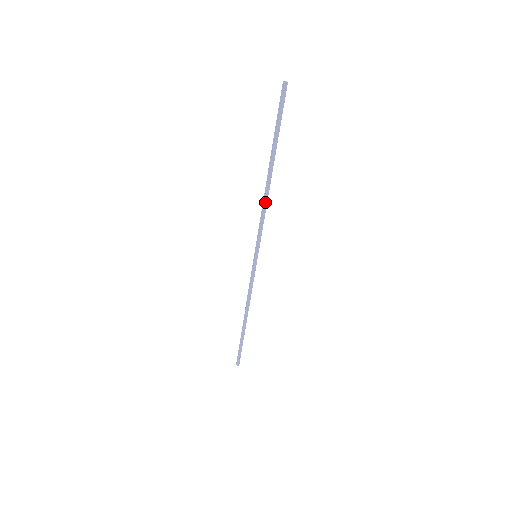
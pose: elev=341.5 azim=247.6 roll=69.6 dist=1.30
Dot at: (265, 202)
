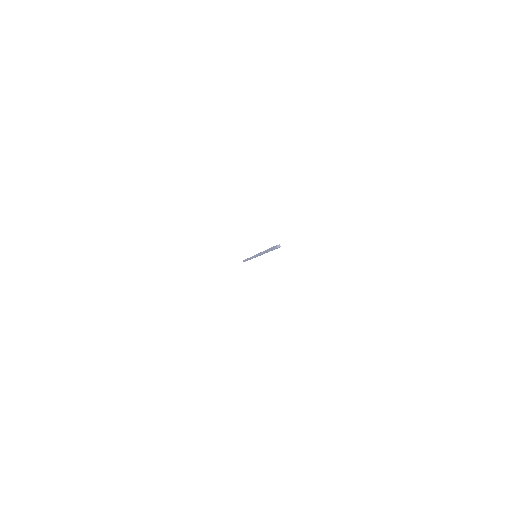
Dot at: (262, 254)
